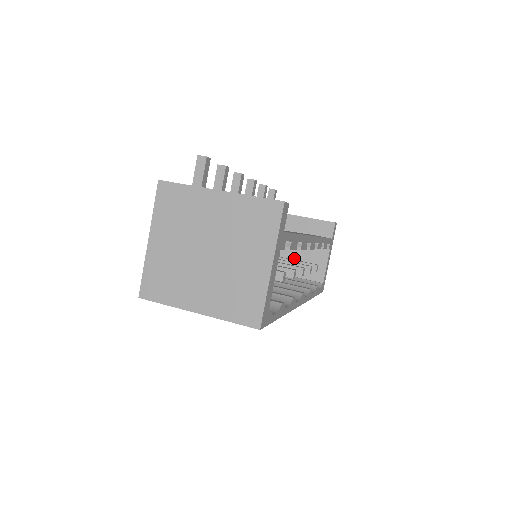
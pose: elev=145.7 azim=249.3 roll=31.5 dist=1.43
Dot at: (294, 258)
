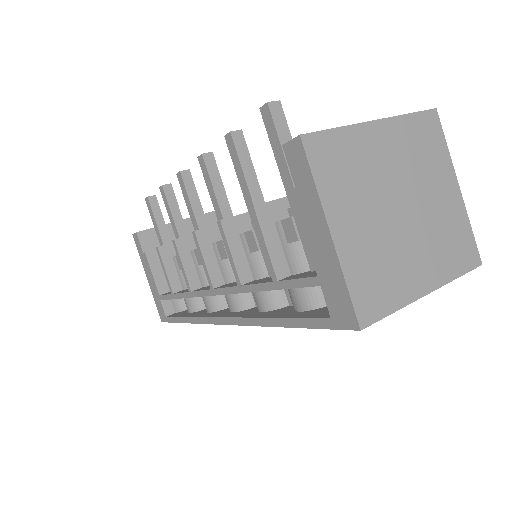
Dot at: occluded
